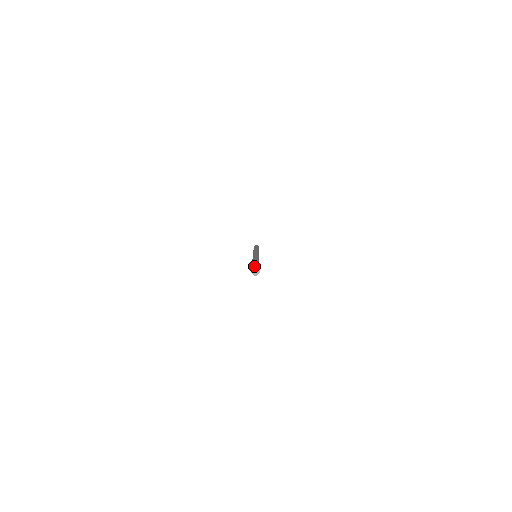
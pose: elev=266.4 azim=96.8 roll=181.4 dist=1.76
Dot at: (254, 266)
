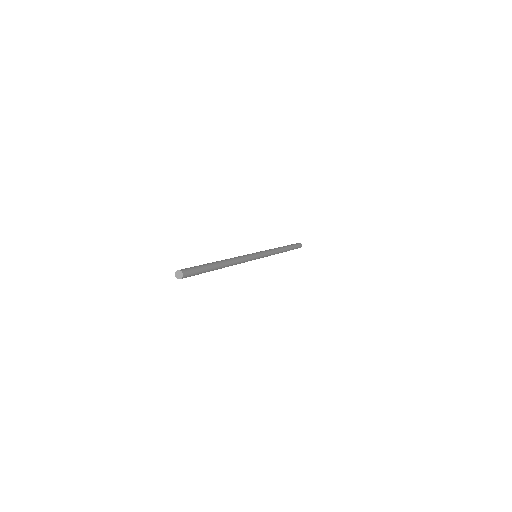
Dot at: (179, 270)
